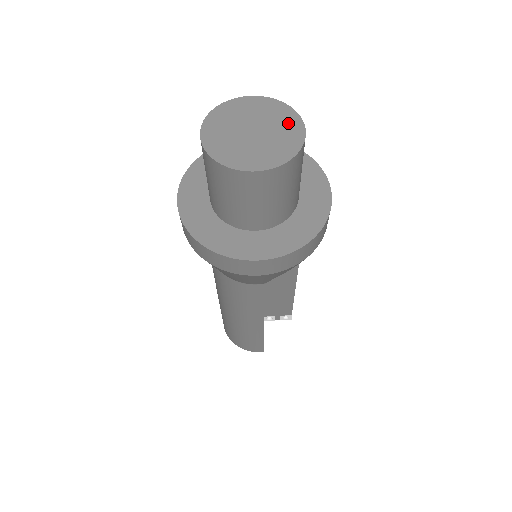
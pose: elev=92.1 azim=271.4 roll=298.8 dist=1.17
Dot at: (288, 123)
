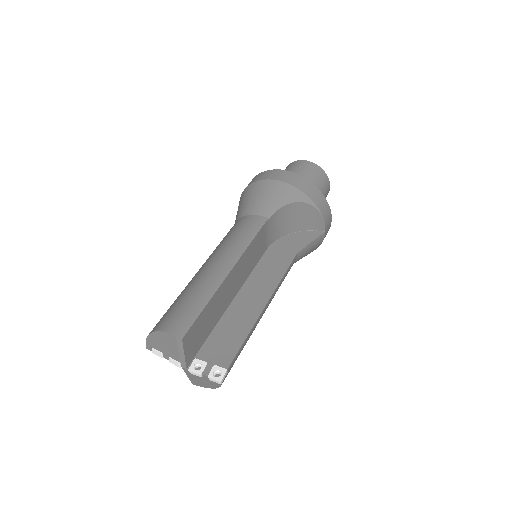
Dot at: occluded
